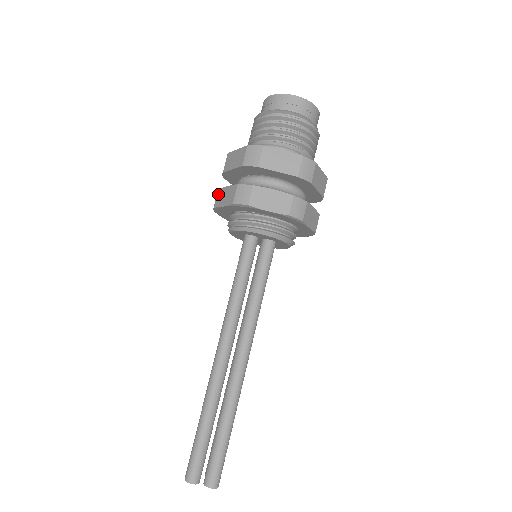
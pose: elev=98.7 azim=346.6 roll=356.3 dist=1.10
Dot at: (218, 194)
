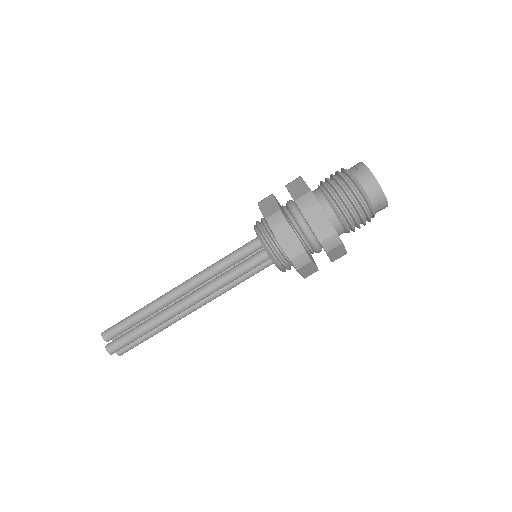
Dot at: (284, 226)
